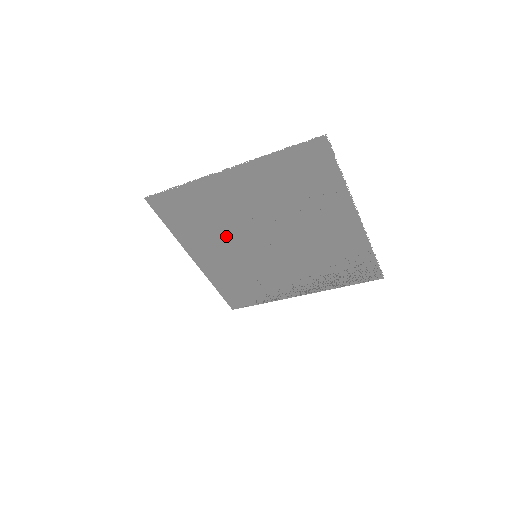
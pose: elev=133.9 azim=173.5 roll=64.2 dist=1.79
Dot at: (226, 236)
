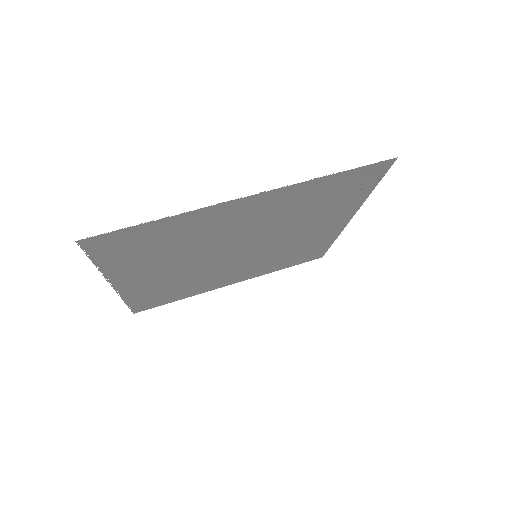
Dot at: (212, 274)
